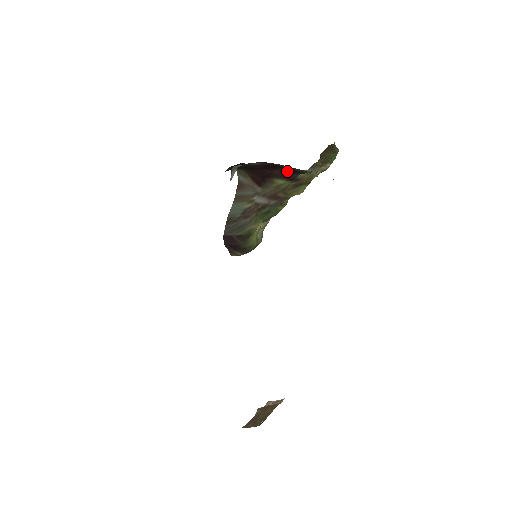
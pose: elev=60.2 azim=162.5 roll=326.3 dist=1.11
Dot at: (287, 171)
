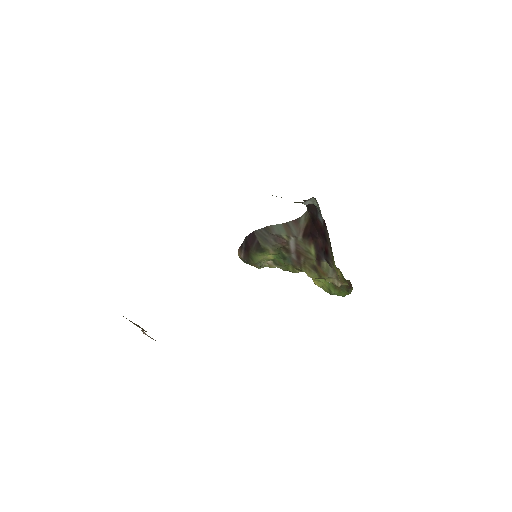
Dot at: (324, 248)
